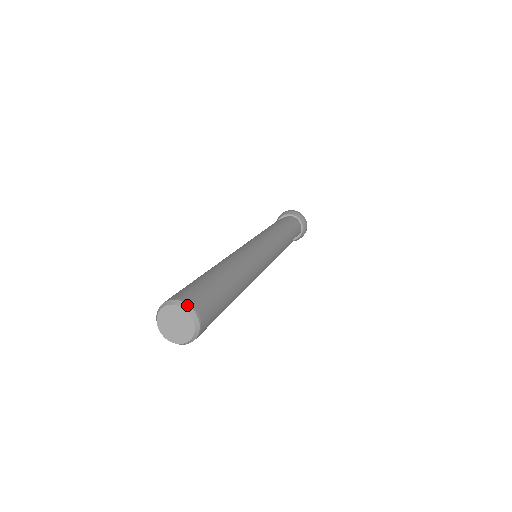
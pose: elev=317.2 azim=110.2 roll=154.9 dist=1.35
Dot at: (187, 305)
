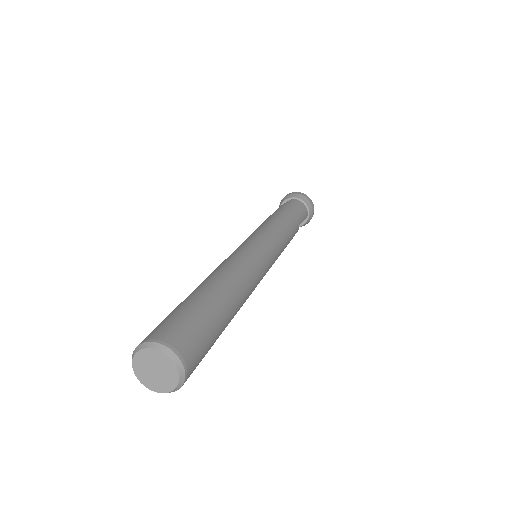
Dot at: (163, 346)
